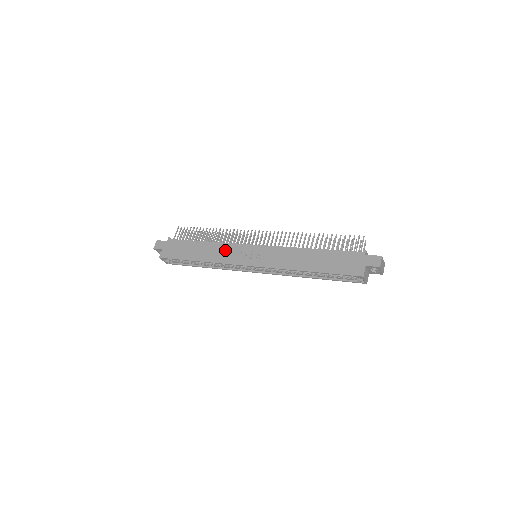
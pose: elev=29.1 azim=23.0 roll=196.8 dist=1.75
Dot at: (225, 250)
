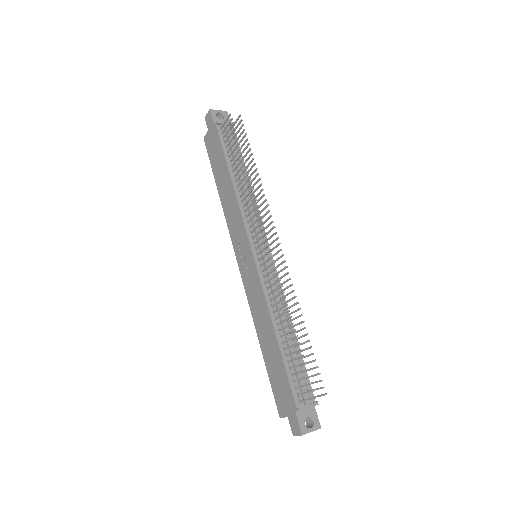
Dot at: (235, 217)
